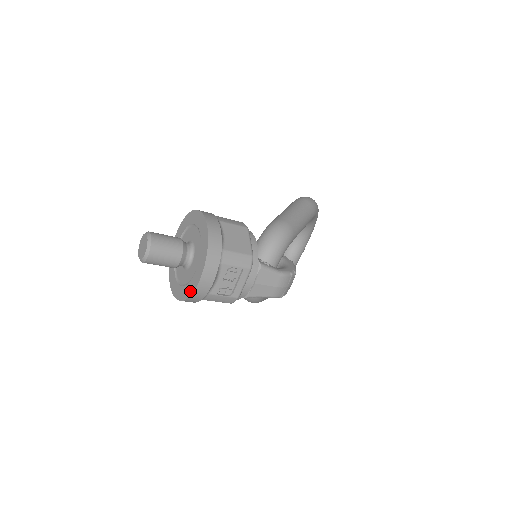
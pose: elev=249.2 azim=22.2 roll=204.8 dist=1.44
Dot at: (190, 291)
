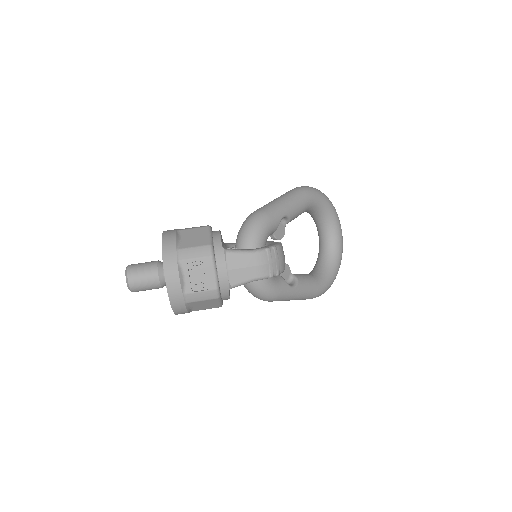
Dot at: (169, 298)
